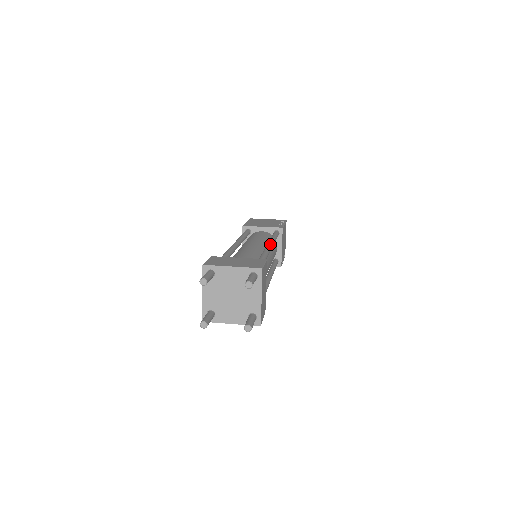
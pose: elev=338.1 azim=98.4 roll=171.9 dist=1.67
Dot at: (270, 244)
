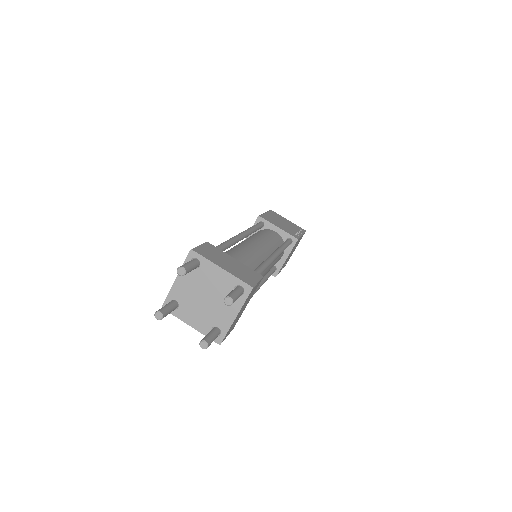
Dot at: (276, 254)
